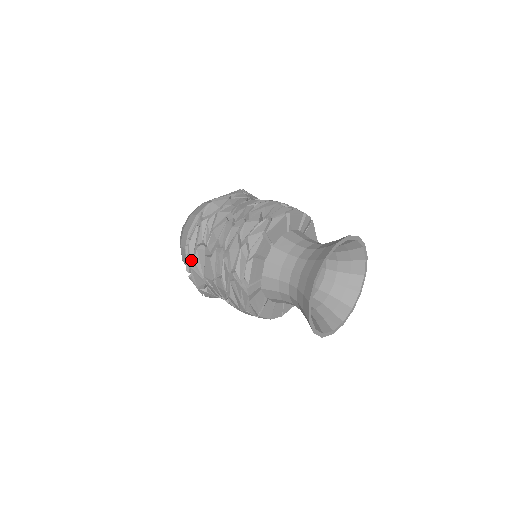
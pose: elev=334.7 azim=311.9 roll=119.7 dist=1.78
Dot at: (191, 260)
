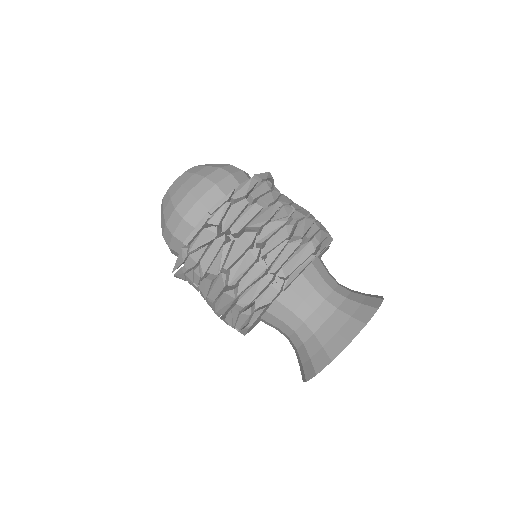
Dot at: occluded
